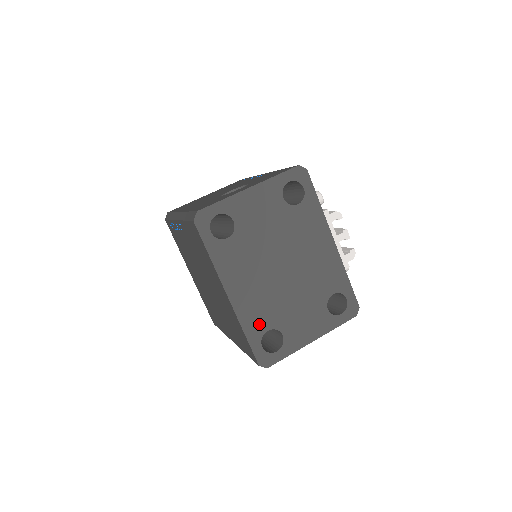
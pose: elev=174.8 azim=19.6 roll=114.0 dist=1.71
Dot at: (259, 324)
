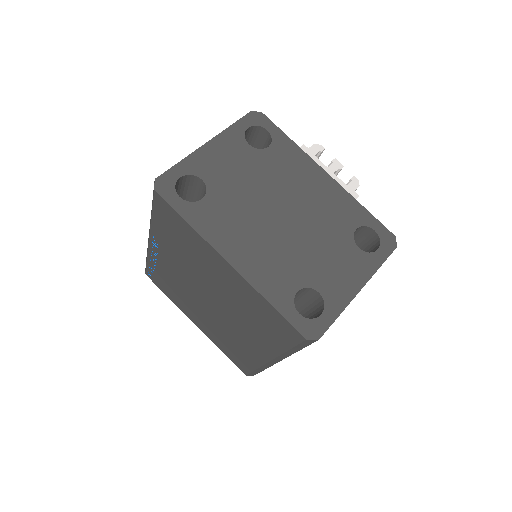
Dot at: (283, 286)
